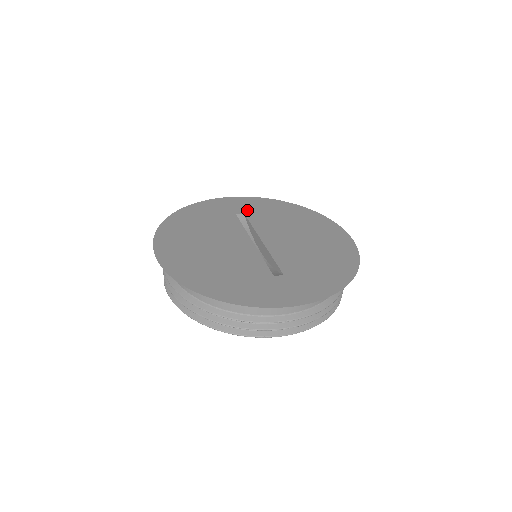
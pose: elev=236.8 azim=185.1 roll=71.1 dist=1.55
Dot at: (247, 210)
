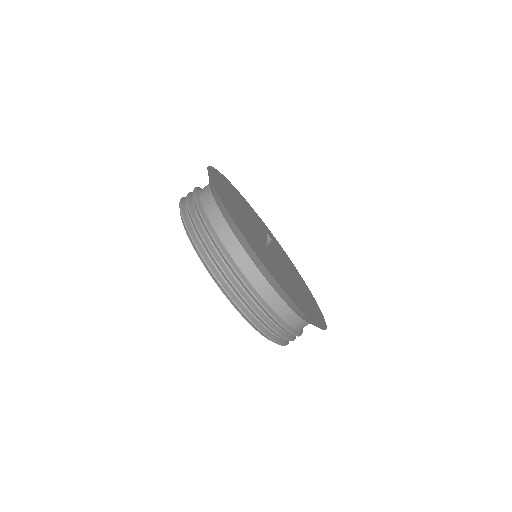
Dot at: (275, 242)
